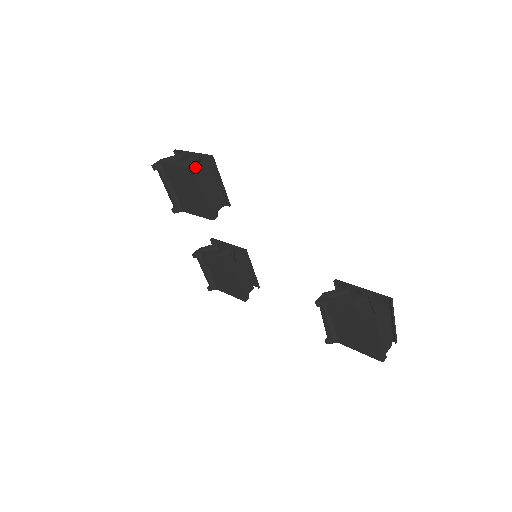
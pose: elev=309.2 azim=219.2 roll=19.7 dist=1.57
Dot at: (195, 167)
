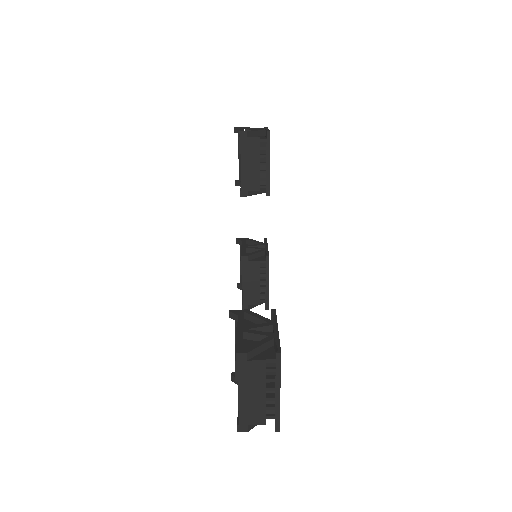
Dot at: (244, 131)
